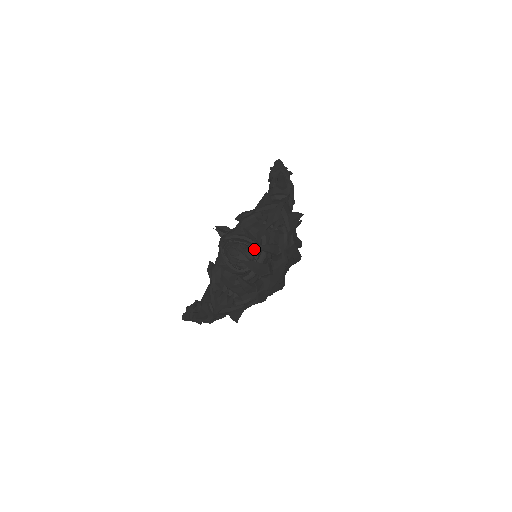
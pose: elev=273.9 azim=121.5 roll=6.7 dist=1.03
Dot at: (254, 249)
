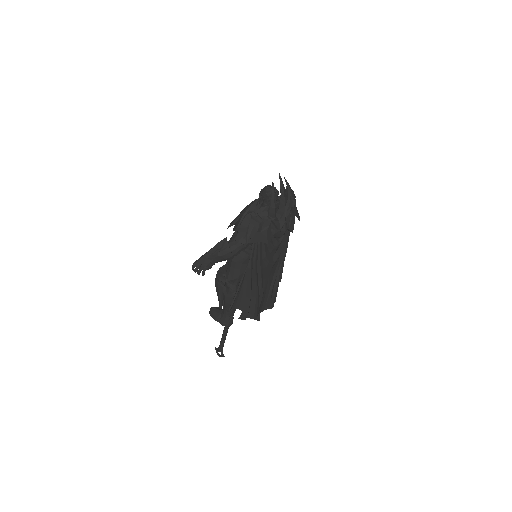
Dot at: occluded
